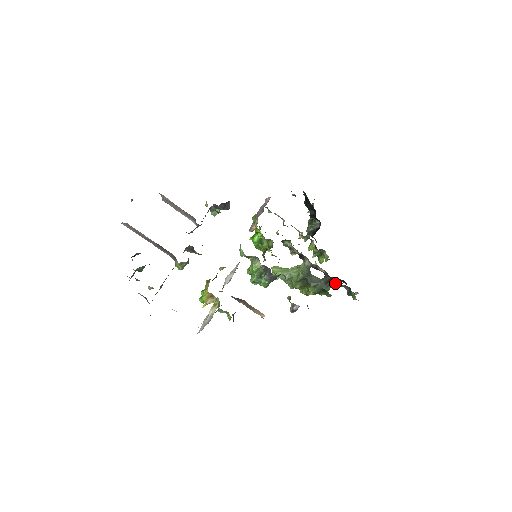
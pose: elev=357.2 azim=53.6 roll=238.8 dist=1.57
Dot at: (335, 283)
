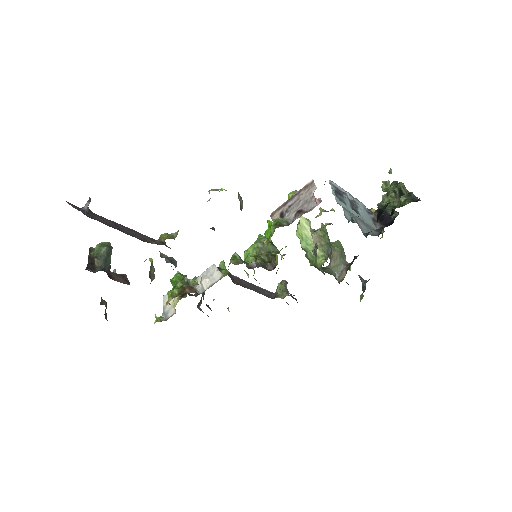
Dot at: occluded
